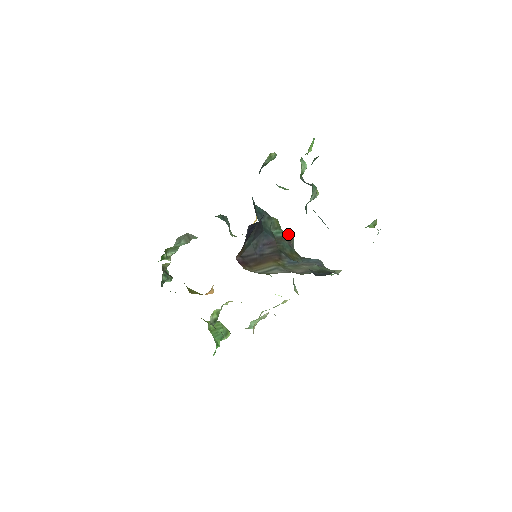
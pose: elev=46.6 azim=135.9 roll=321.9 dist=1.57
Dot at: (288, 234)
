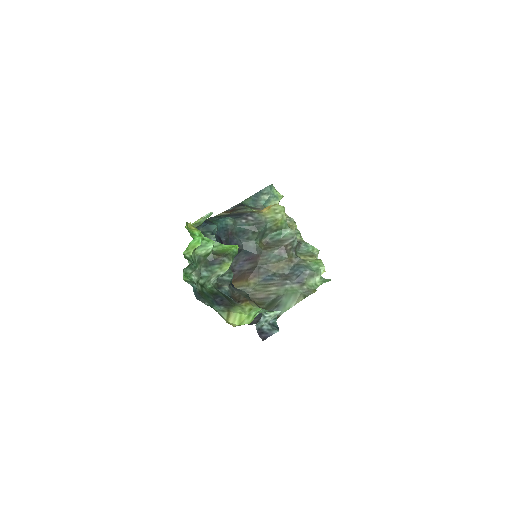
Dot at: (290, 234)
